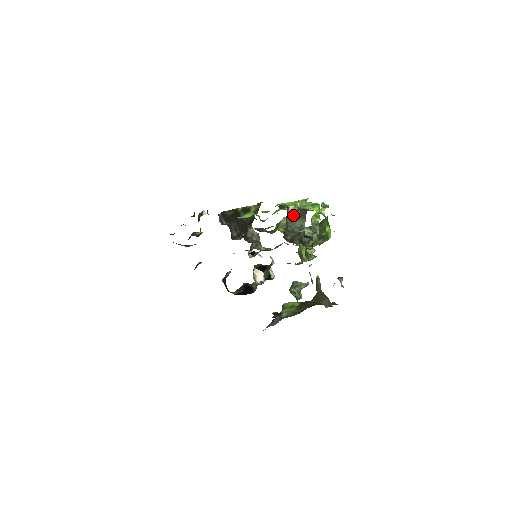
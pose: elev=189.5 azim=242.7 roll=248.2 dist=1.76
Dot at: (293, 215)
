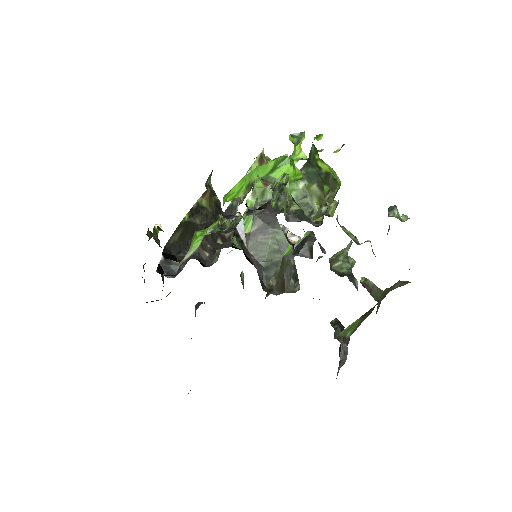
Dot at: (253, 235)
